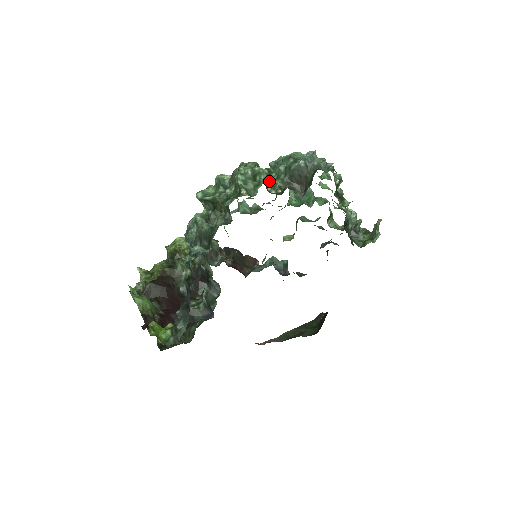
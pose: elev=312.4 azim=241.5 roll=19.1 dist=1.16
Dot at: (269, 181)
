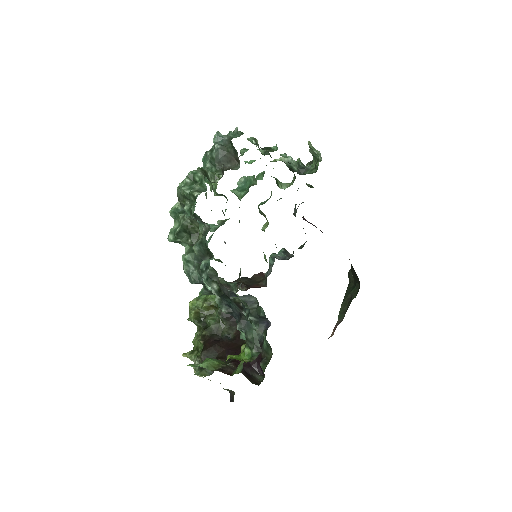
Dot at: (207, 175)
